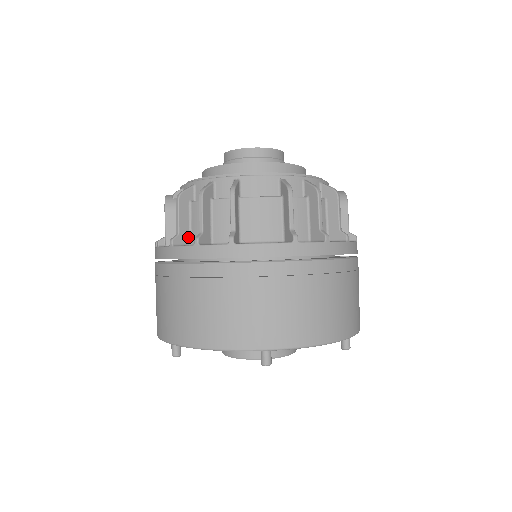
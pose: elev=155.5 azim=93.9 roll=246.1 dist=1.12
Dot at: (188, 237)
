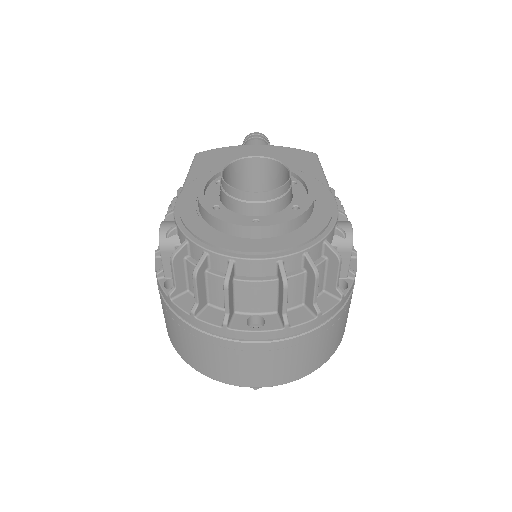
Dot at: (185, 285)
